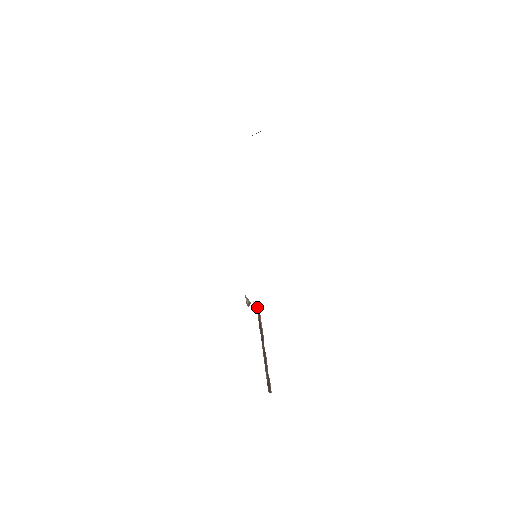
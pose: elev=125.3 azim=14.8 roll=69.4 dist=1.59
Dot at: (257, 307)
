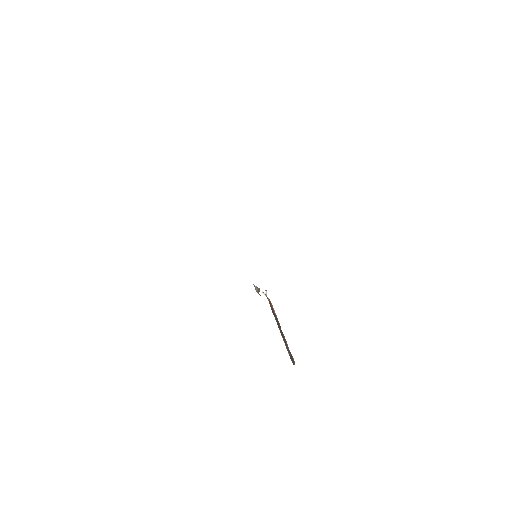
Dot at: (267, 298)
